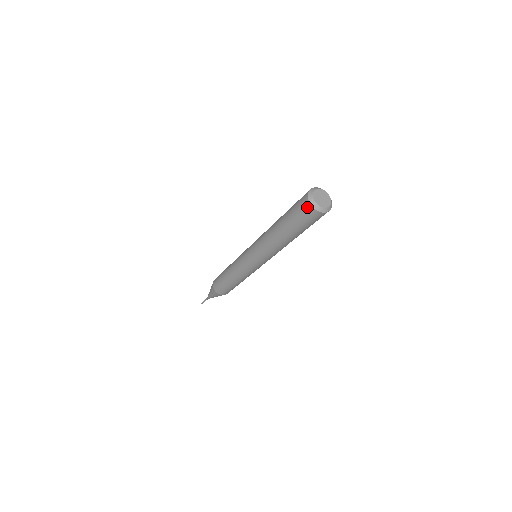
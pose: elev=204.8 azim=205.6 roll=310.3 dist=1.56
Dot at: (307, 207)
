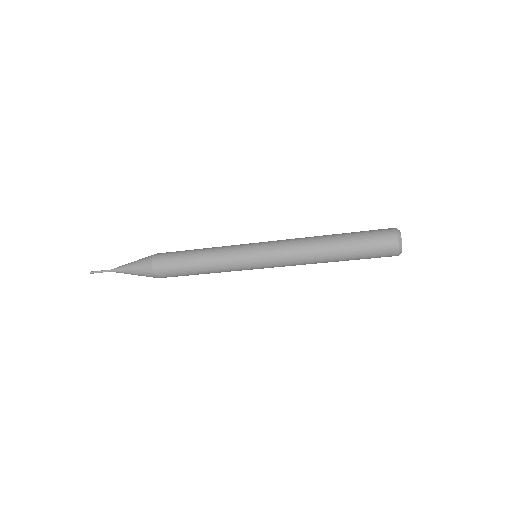
Dot at: (392, 247)
